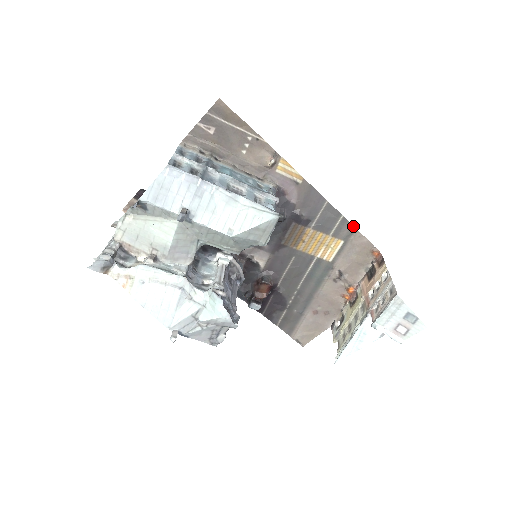
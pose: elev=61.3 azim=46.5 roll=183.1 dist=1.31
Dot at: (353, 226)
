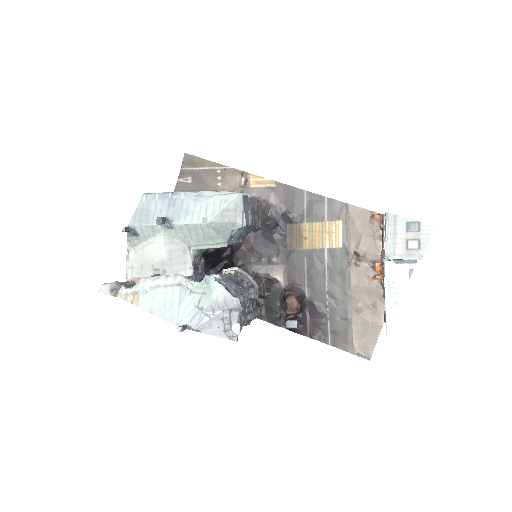
Dot at: (341, 202)
